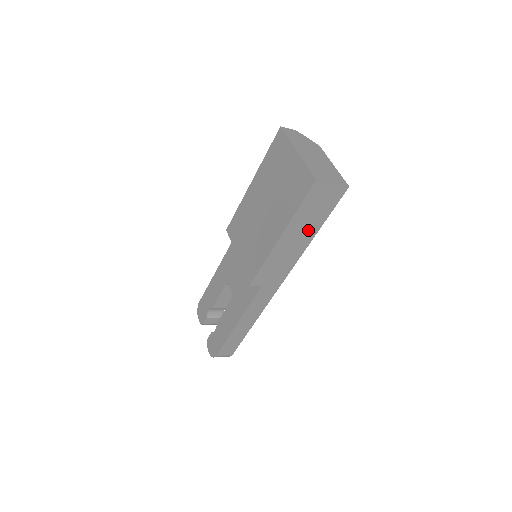
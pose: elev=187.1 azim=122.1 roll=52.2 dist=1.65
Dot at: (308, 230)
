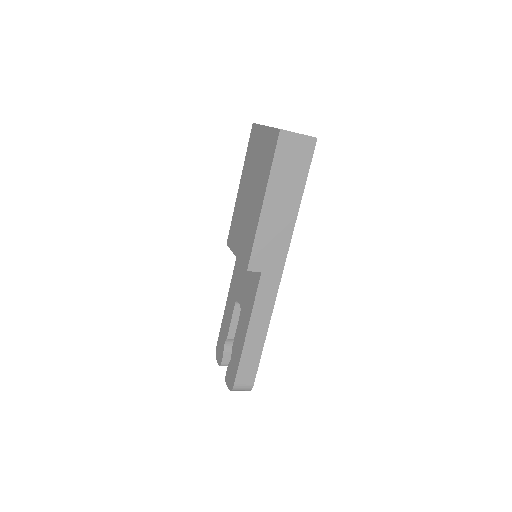
Dot at: (291, 194)
